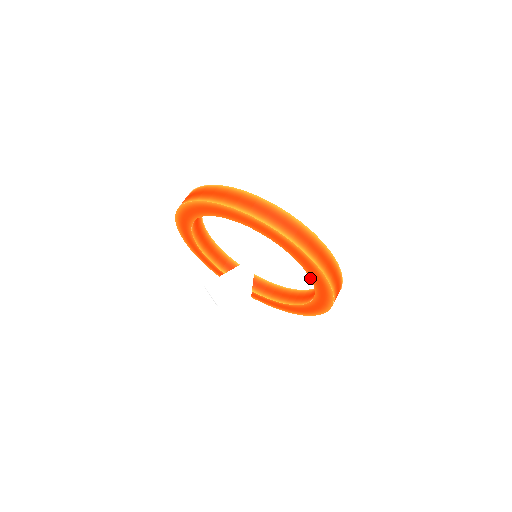
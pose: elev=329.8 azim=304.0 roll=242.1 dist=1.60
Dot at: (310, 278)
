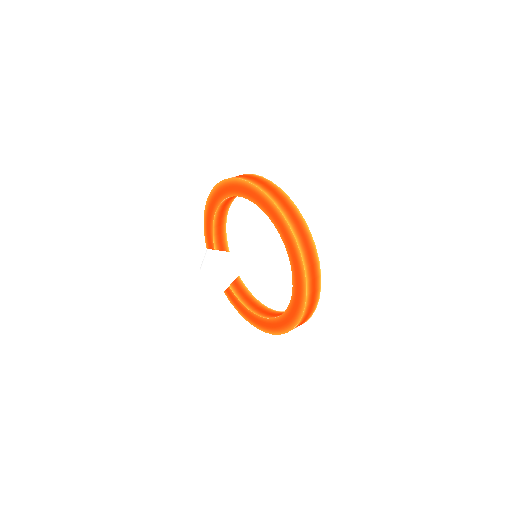
Dot at: (289, 303)
